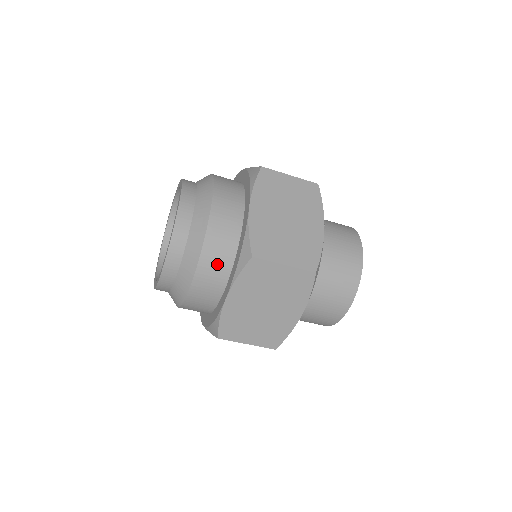
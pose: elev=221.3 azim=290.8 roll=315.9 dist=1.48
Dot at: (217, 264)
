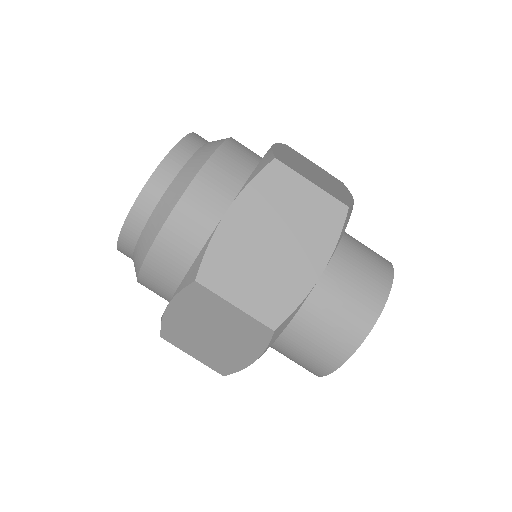
Dot at: occluded
